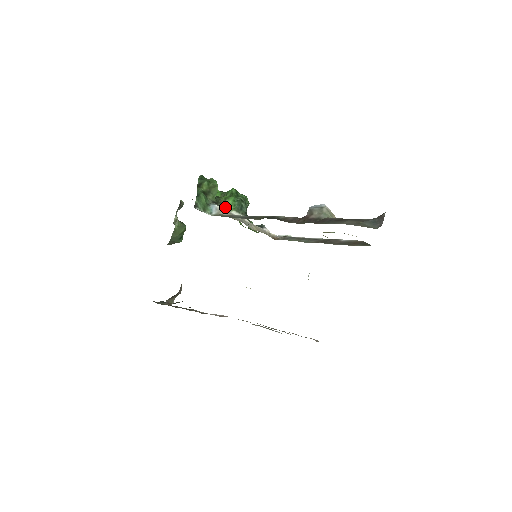
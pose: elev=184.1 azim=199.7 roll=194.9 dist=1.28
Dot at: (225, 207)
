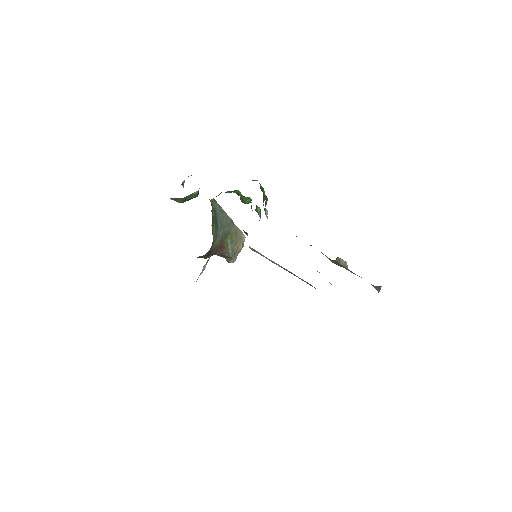
Dot at: (258, 212)
